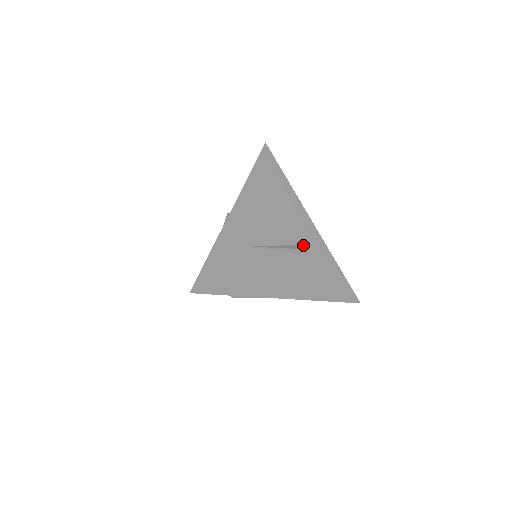
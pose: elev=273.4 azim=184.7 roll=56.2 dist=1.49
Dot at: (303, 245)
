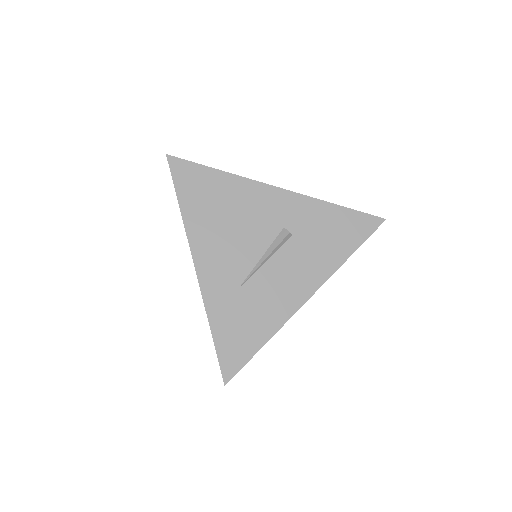
Dot at: (286, 225)
